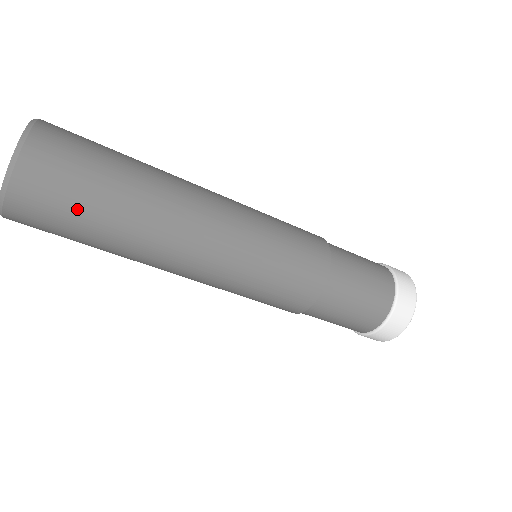
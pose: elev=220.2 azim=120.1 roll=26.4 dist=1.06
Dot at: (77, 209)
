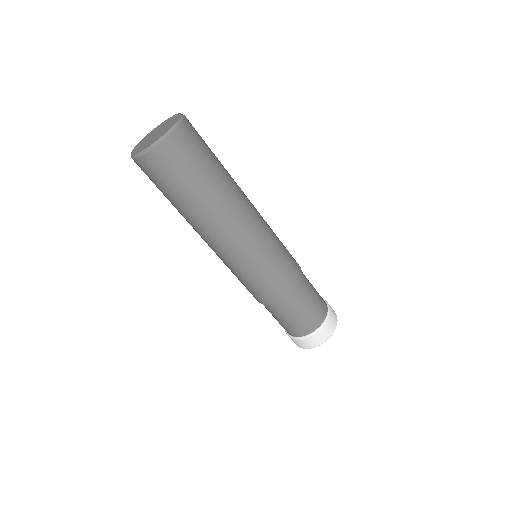
Dot at: (207, 154)
